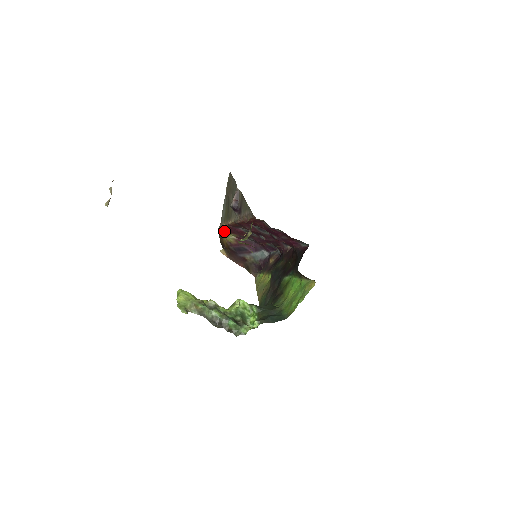
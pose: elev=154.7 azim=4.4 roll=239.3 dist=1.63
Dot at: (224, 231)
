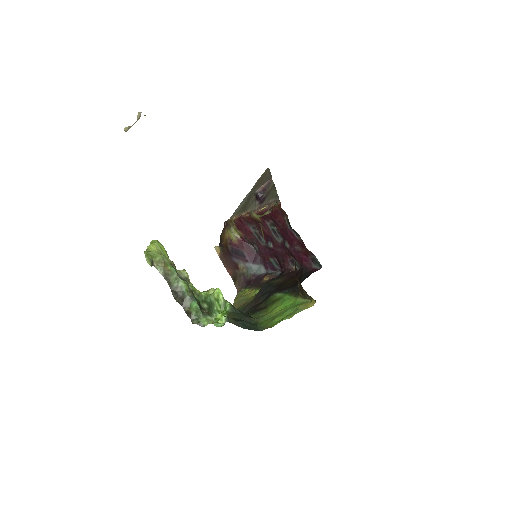
Dot at: (231, 224)
